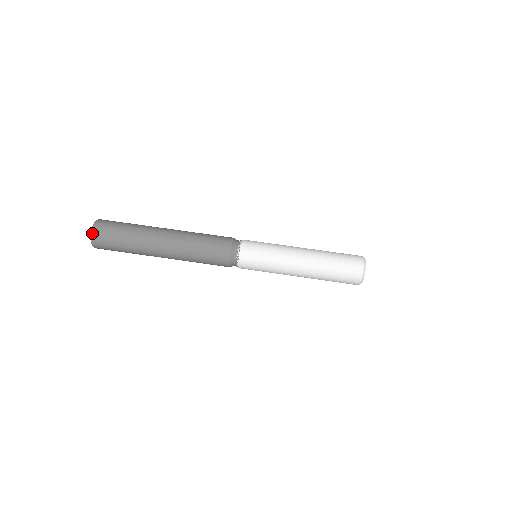
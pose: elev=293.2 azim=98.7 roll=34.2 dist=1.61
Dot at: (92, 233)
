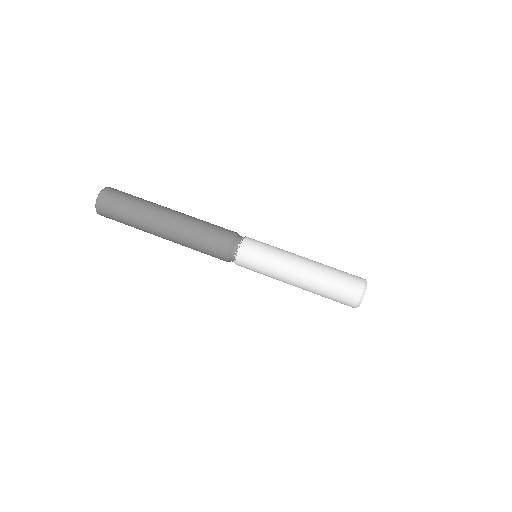
Dot at: (102, 192)
